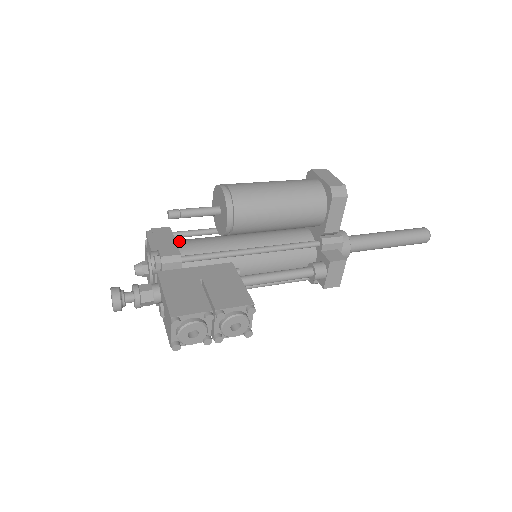
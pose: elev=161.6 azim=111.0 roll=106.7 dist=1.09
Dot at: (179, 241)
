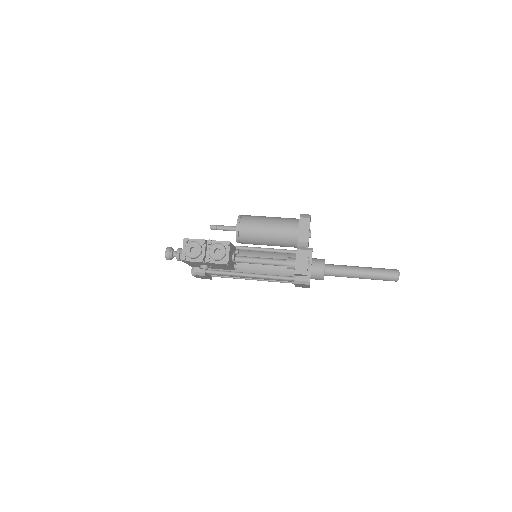
Dot at: occluded
